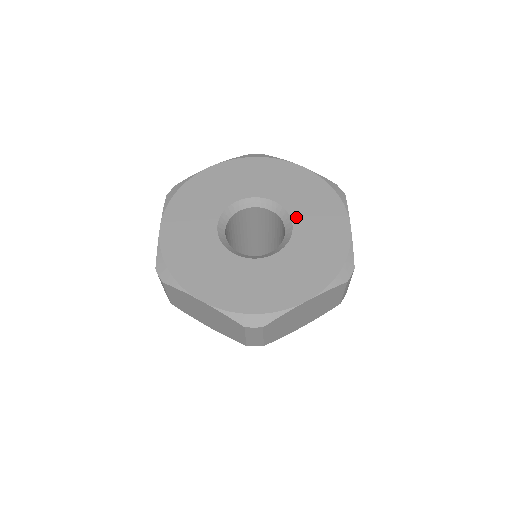
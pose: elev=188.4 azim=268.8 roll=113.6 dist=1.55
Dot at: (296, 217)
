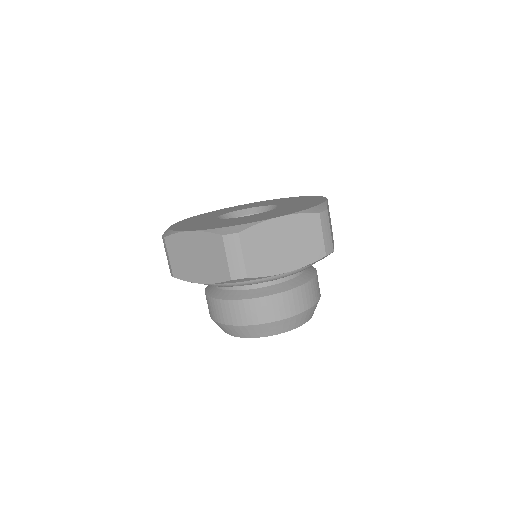
Dot at: (282, 205)
